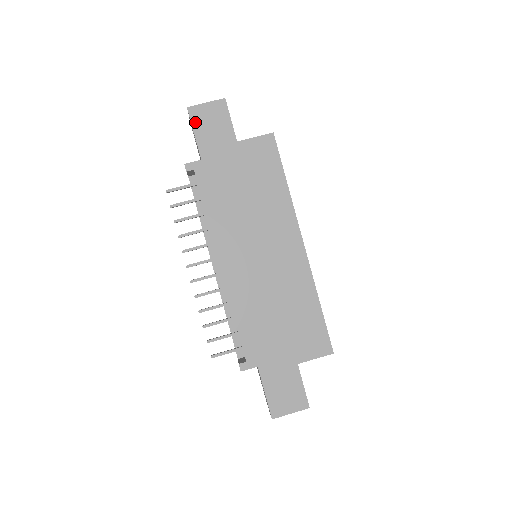
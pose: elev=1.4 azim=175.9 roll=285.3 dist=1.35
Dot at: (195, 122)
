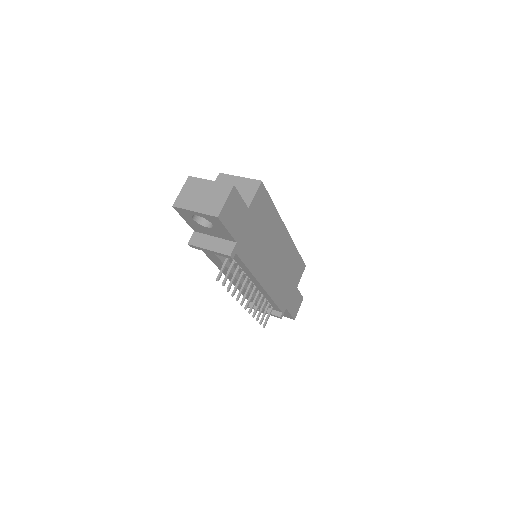
Dot at: (225, 222)
